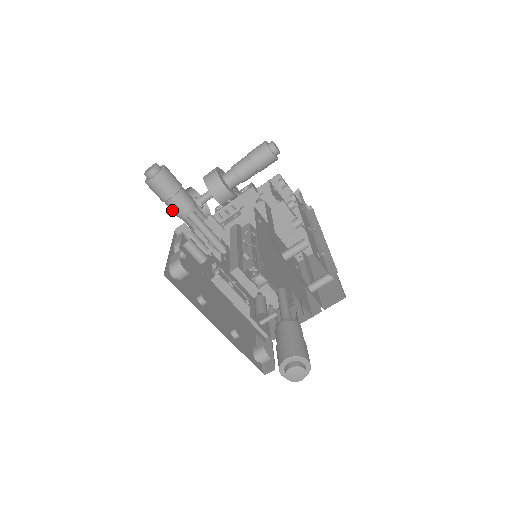
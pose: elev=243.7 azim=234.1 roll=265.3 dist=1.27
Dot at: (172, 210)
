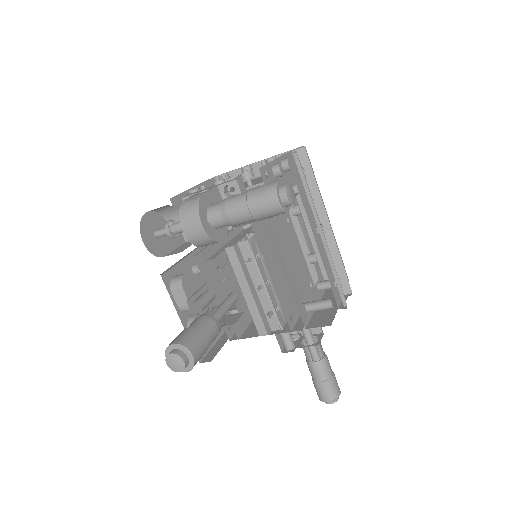
Dot at: occluded
